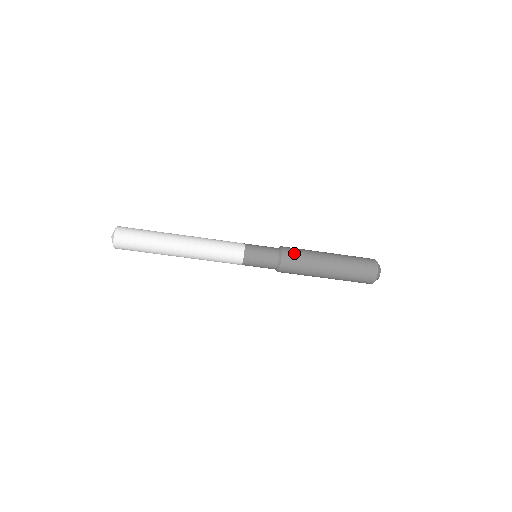
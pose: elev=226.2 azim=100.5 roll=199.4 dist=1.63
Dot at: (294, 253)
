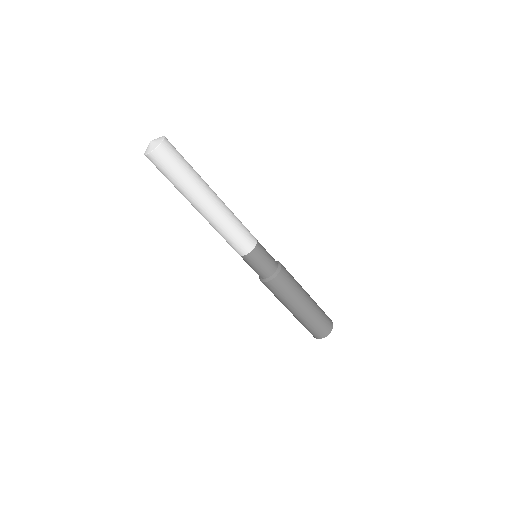
Dot at: occluded
